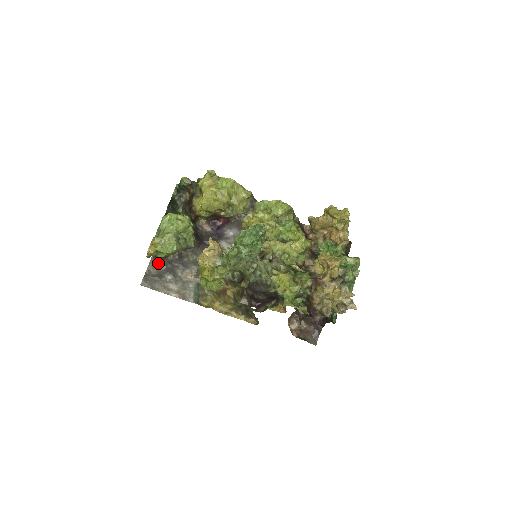
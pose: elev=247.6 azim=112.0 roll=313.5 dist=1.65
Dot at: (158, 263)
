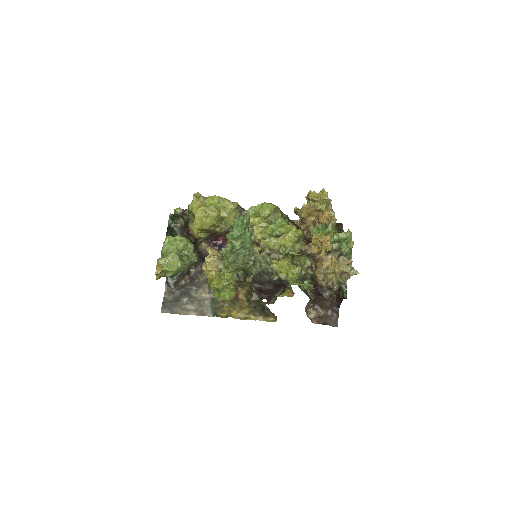
Dot at: (172, 290)
